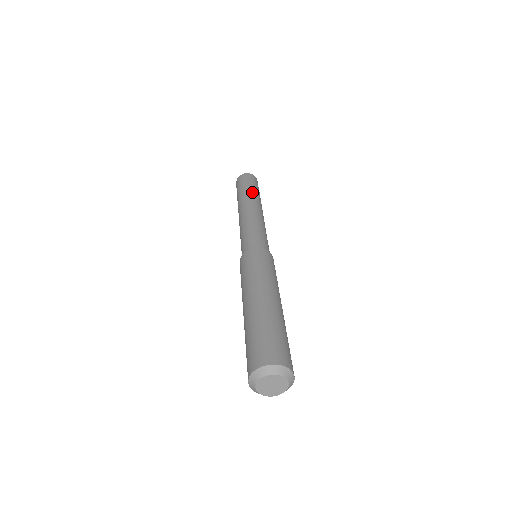
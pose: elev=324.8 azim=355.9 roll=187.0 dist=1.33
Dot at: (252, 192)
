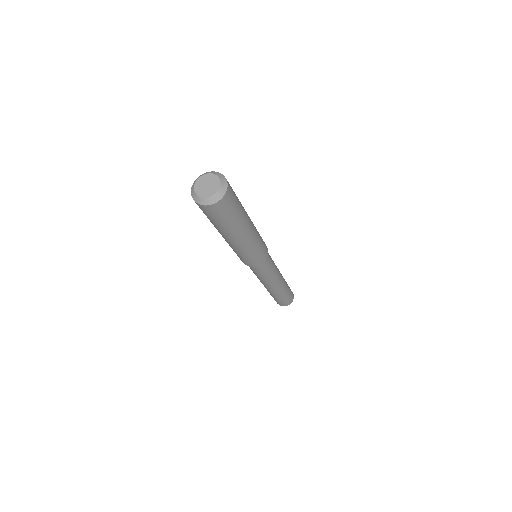
Dot at: occluded
